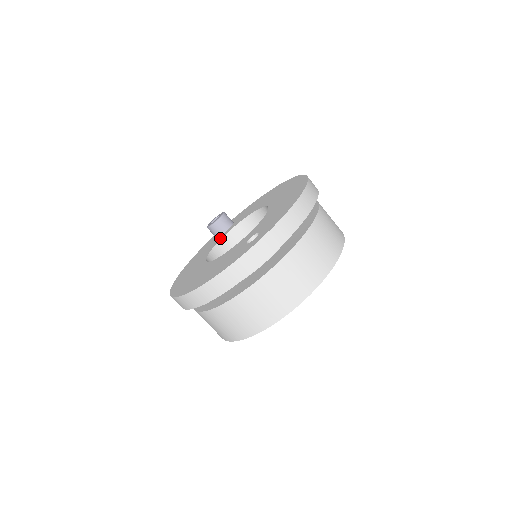
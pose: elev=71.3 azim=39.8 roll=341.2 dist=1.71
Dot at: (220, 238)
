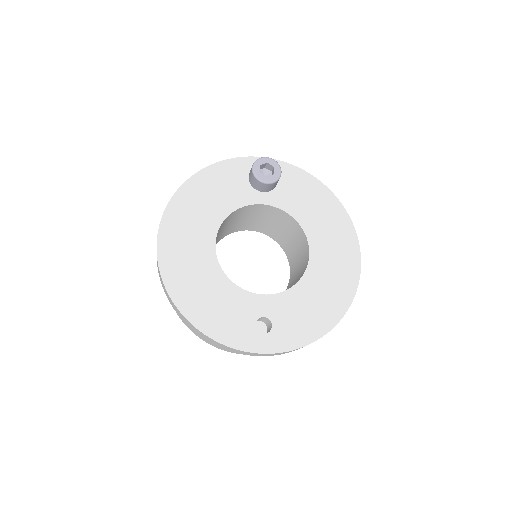
Dot at: (250, 200)
